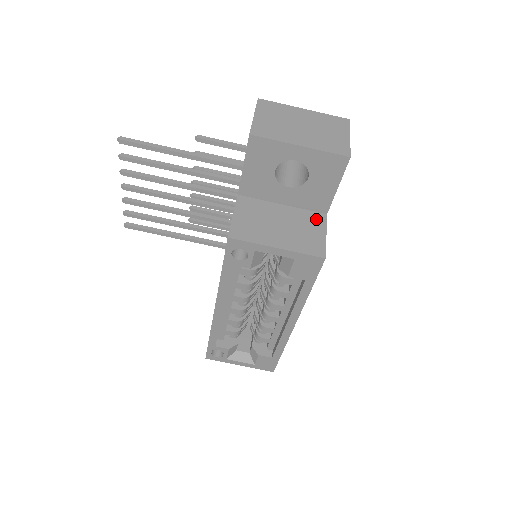
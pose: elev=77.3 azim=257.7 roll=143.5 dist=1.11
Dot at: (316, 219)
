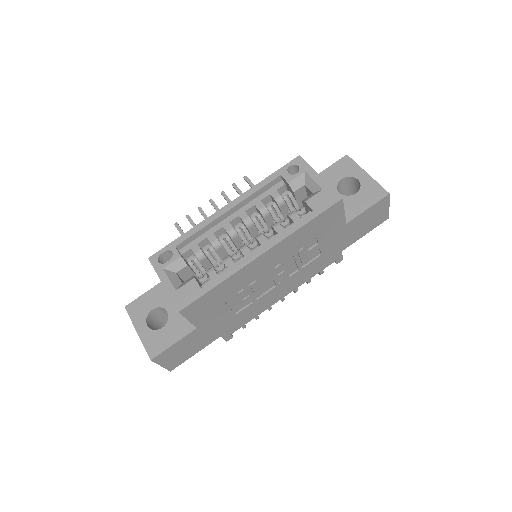
Dot at: occluded
